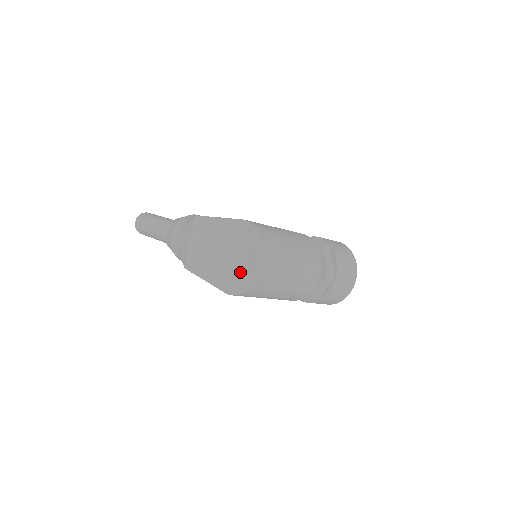
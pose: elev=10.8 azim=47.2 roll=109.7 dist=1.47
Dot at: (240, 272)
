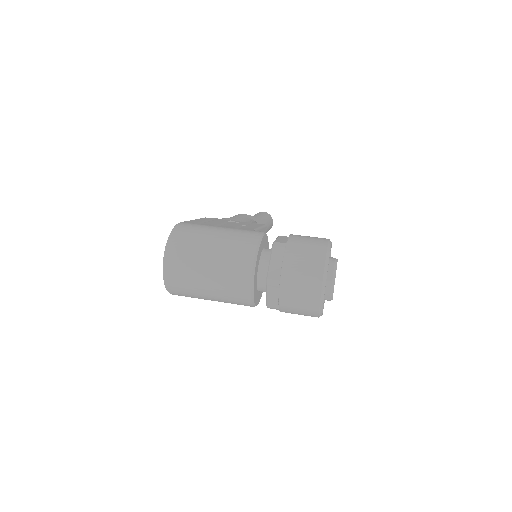
Dot at: occluded
